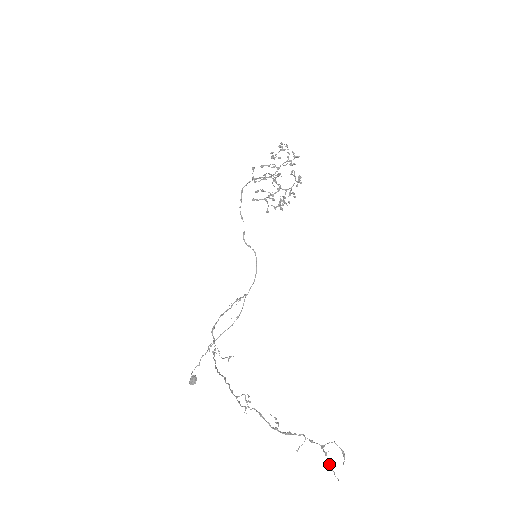
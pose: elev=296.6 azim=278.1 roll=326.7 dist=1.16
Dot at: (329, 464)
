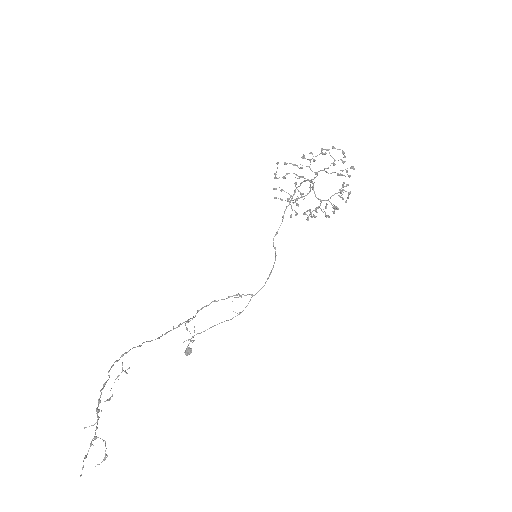
Dot at: (85, 455)
